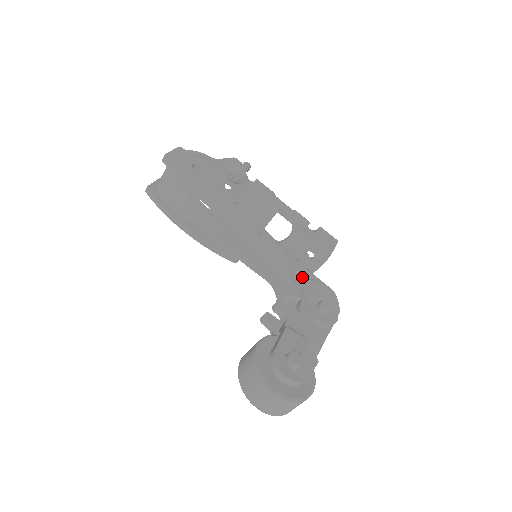
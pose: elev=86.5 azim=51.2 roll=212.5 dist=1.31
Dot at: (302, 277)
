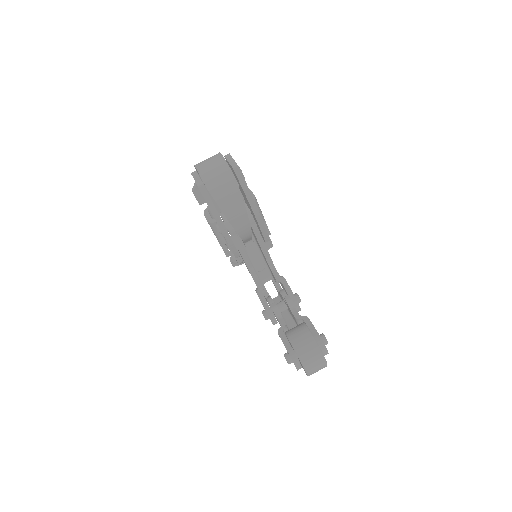
Dot at: occluded
